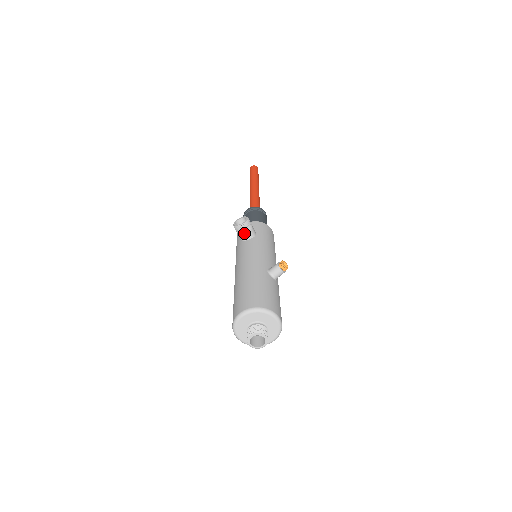
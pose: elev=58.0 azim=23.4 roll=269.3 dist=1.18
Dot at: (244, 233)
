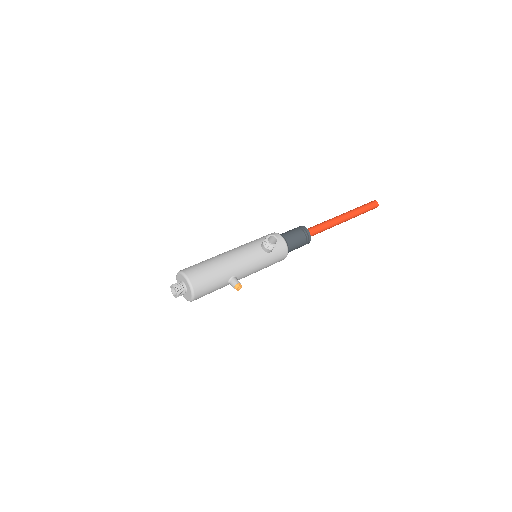
Dot at: (265, 245)
